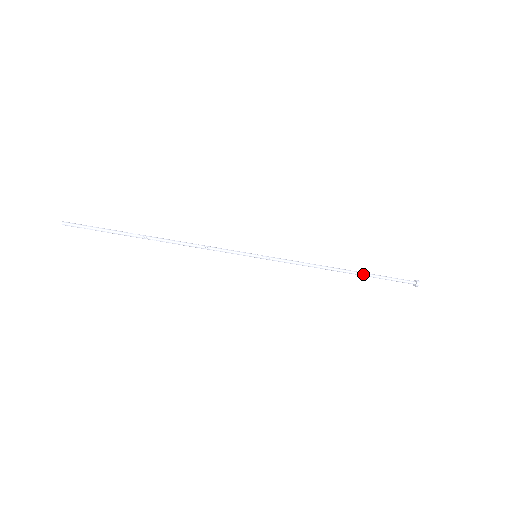
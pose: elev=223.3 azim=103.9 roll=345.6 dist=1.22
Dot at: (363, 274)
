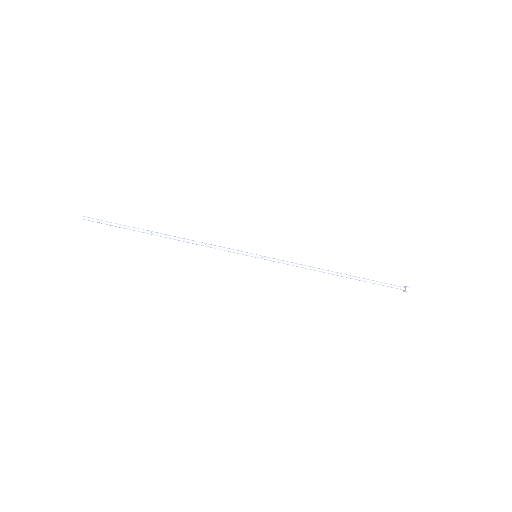
Dot at: (355, 278)
